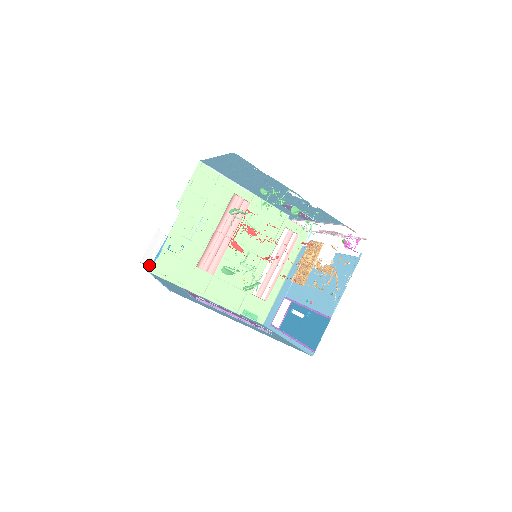
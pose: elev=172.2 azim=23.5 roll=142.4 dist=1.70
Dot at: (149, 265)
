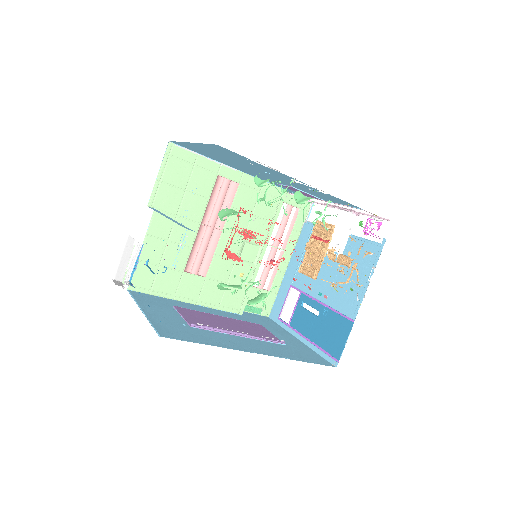
Dot at: (126, 284)
